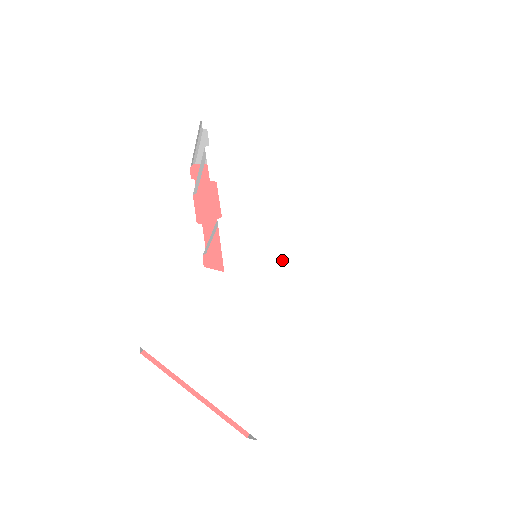
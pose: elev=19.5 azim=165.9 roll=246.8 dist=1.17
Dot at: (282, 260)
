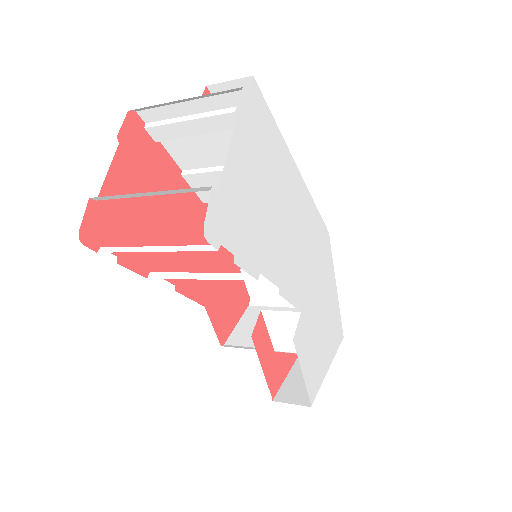
Dot at: (306, 251)
